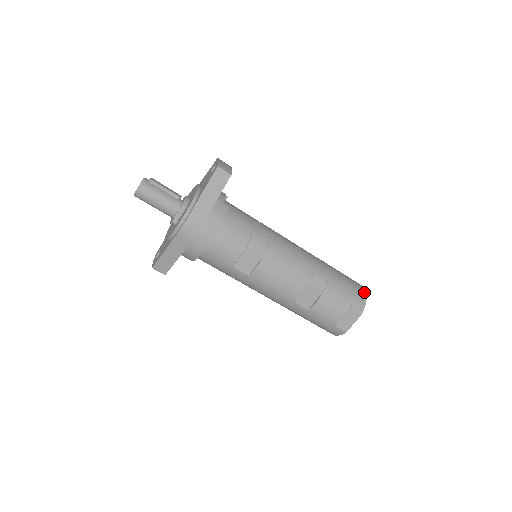
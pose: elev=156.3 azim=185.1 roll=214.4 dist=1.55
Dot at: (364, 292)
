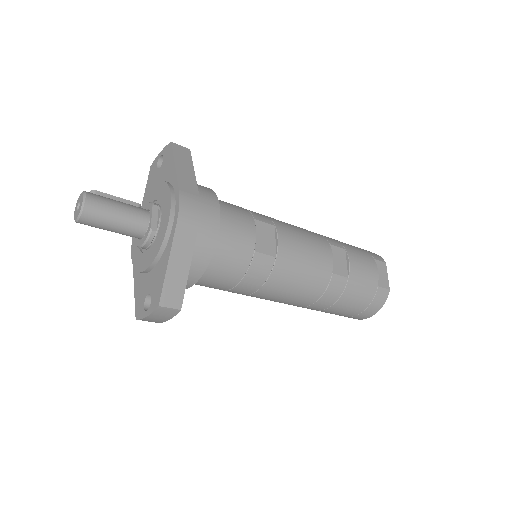
Dot at: occluded
